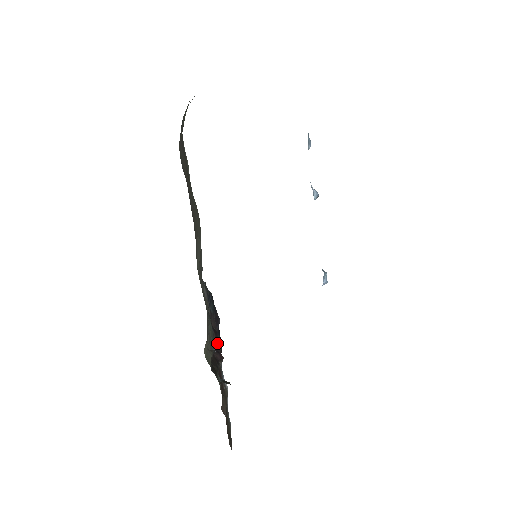
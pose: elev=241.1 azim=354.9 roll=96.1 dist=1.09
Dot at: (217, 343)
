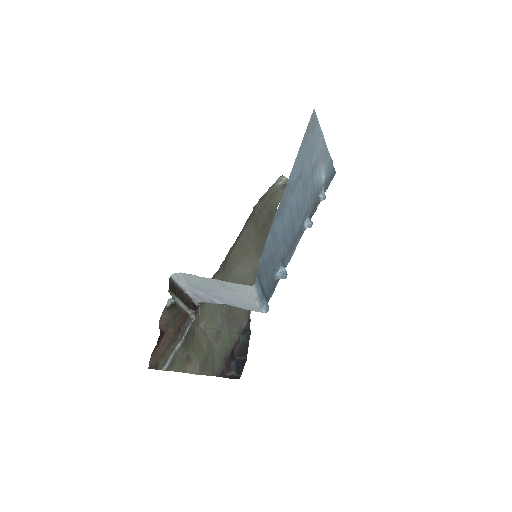
Dot at: (227, 362)
